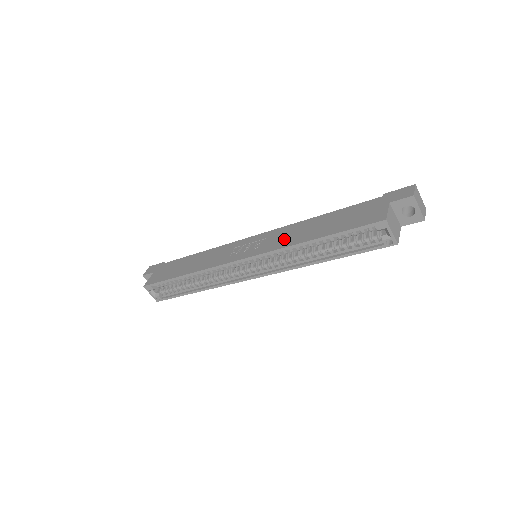
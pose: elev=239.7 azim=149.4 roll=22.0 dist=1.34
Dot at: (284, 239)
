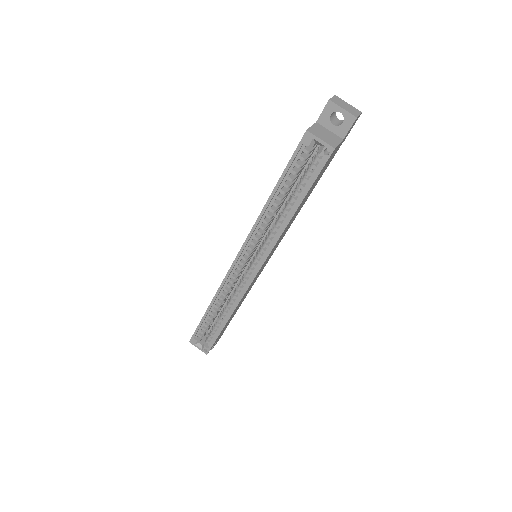
Dot at: occluded
